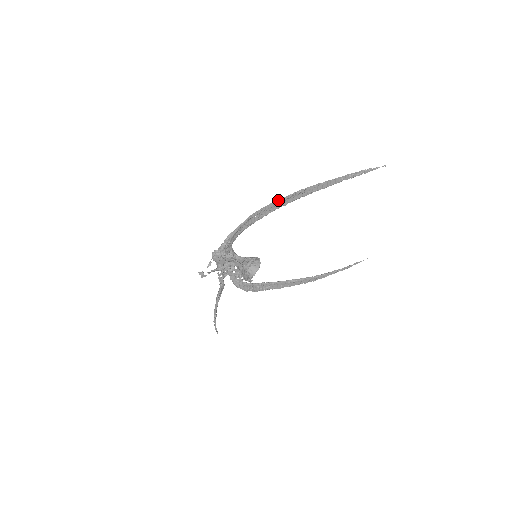
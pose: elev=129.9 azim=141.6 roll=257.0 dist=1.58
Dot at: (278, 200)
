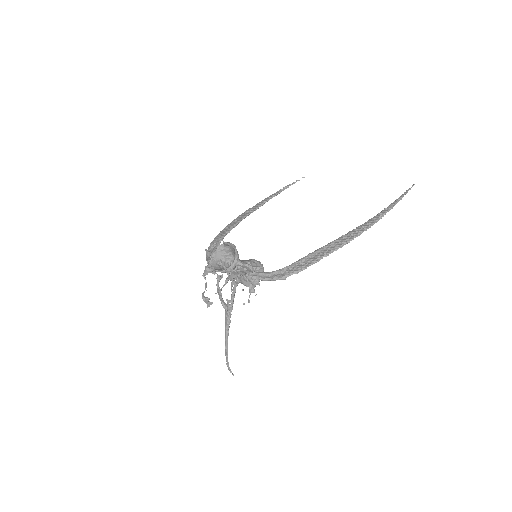
Dot at: occluded
